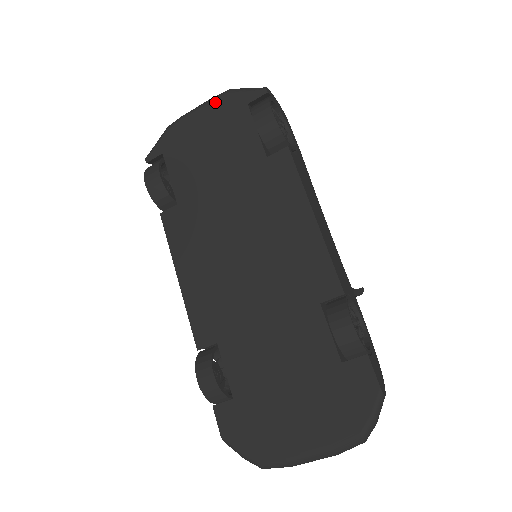
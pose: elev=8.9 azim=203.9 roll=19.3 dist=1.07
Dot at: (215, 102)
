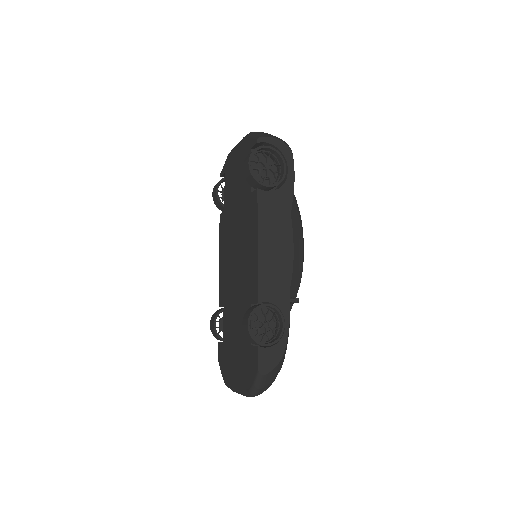
Dot at: (242, 142)
